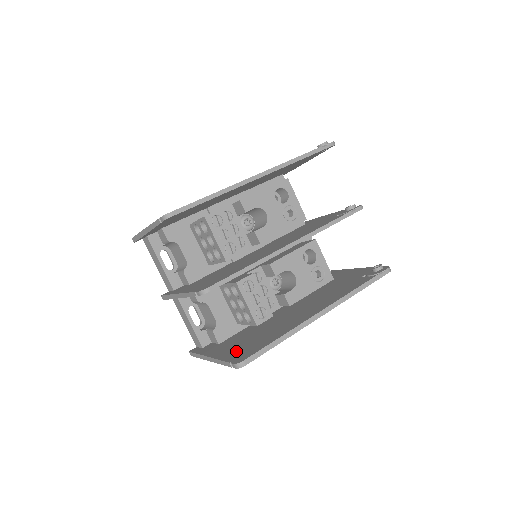
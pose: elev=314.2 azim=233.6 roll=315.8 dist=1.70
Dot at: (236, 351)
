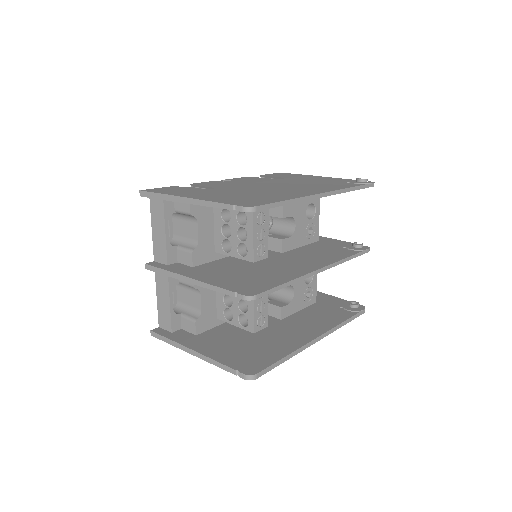
Dot at: (234, 356)
